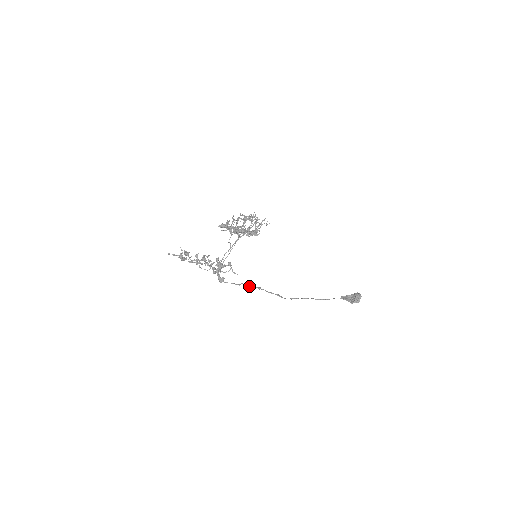
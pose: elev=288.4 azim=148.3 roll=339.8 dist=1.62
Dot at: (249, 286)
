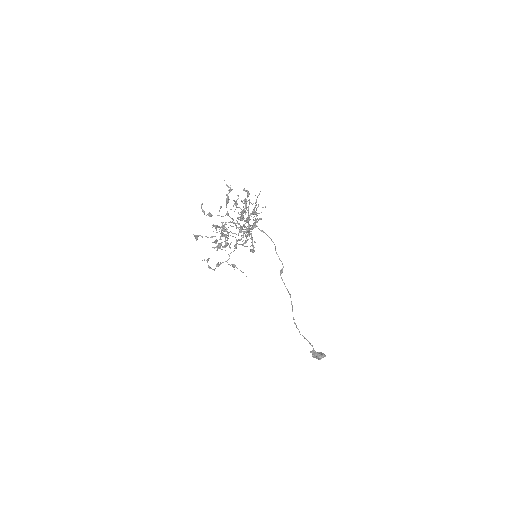
Dot at: occluded
